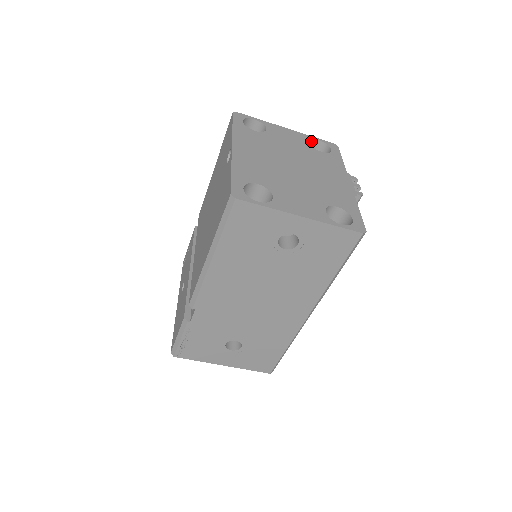
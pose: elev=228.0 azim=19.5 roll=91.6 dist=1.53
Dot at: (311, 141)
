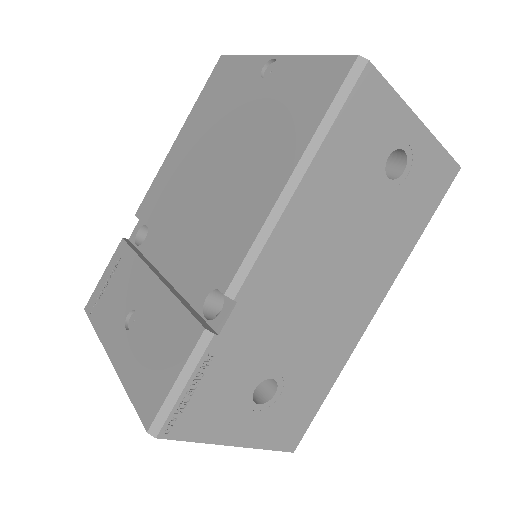
Dot at: occluded
